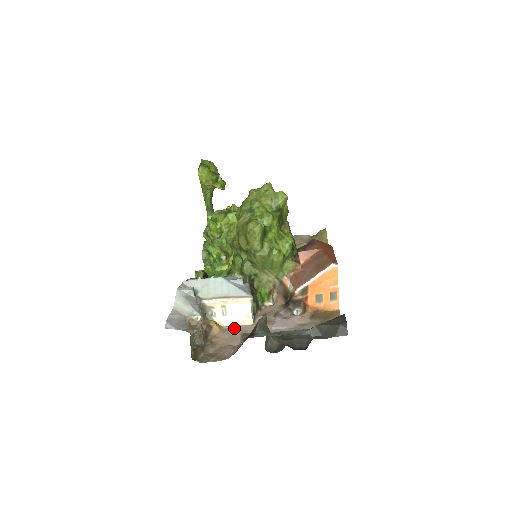
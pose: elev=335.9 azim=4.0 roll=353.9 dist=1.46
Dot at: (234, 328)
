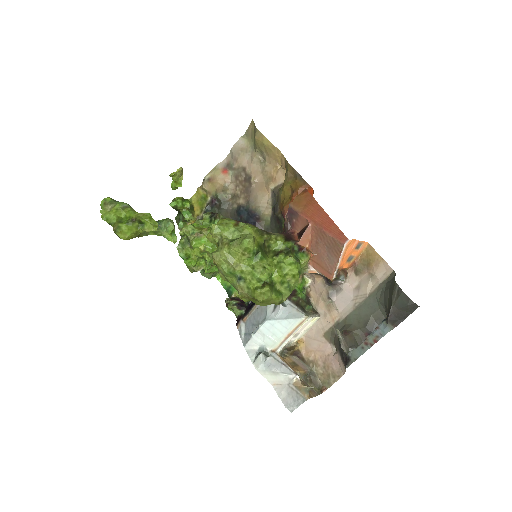
Dot at: (311, 333)
